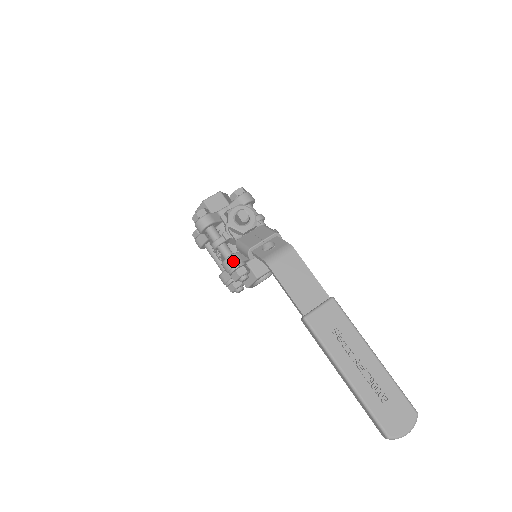
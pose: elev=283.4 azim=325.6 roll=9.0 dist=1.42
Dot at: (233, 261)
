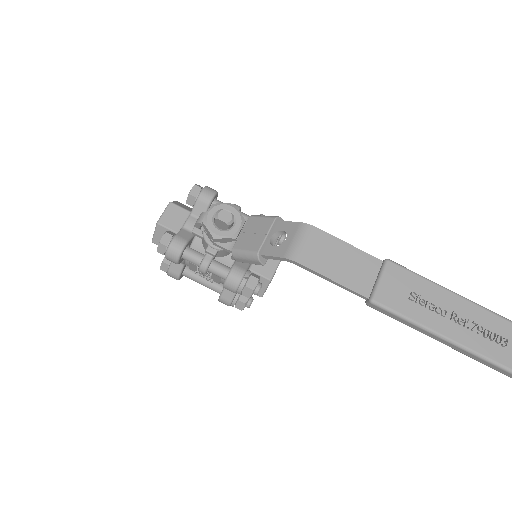
Dot at: (237, 276)
